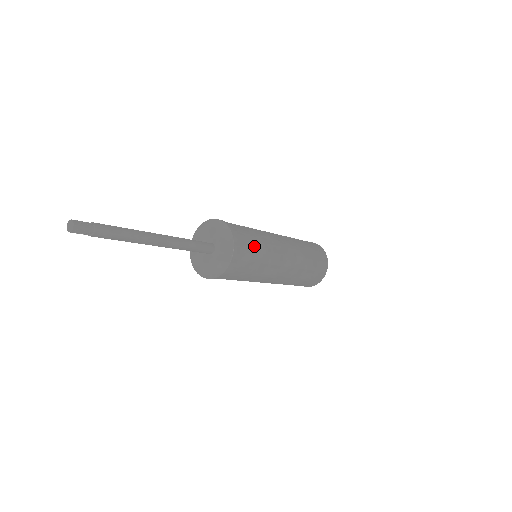
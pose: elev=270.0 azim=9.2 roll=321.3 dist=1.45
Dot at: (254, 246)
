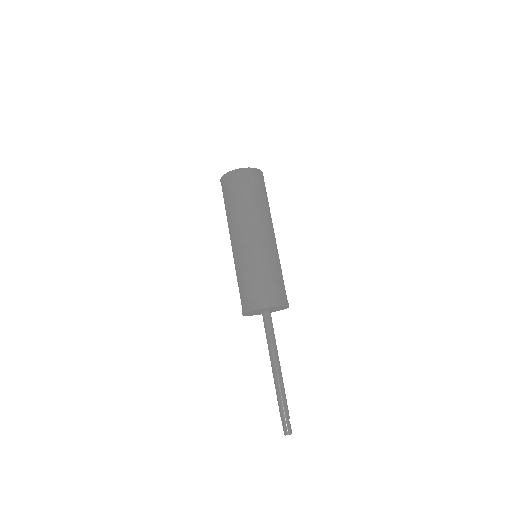
Dot at: occluded
